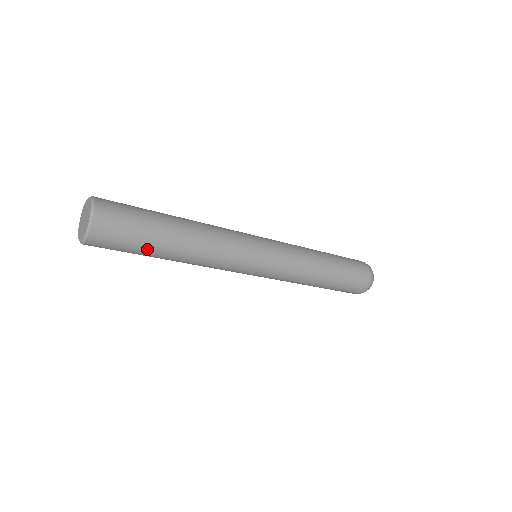
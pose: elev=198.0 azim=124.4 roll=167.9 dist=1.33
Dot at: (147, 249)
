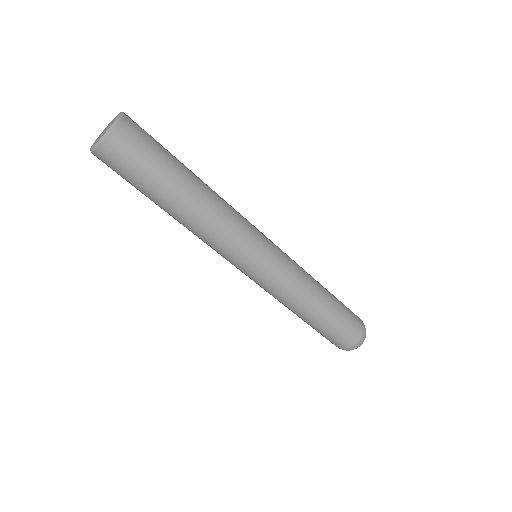
Dot at: (166, 172)
